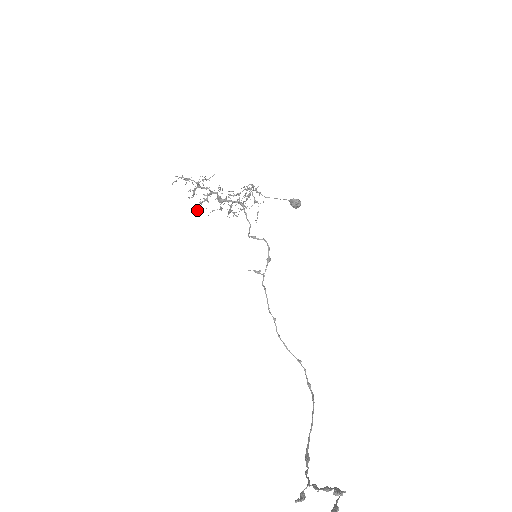
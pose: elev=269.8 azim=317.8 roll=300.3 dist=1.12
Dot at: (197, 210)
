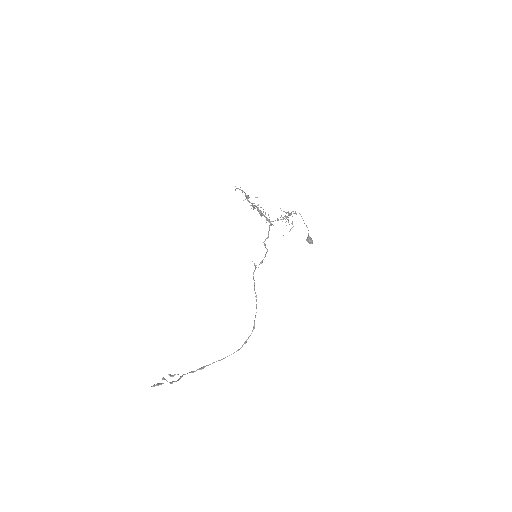
Dot at: occluded
